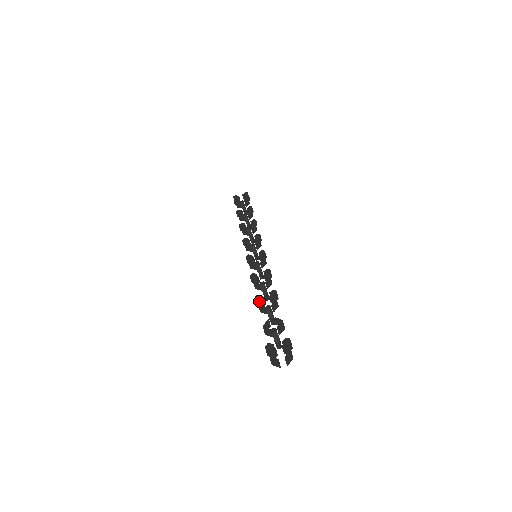
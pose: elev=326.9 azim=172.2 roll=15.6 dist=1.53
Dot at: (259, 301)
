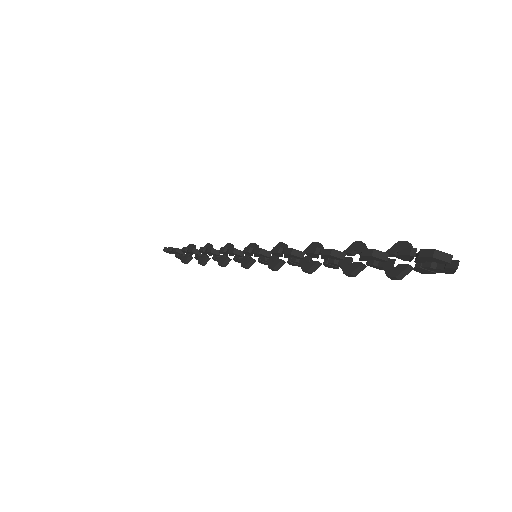
Dot at: (320, 251)
